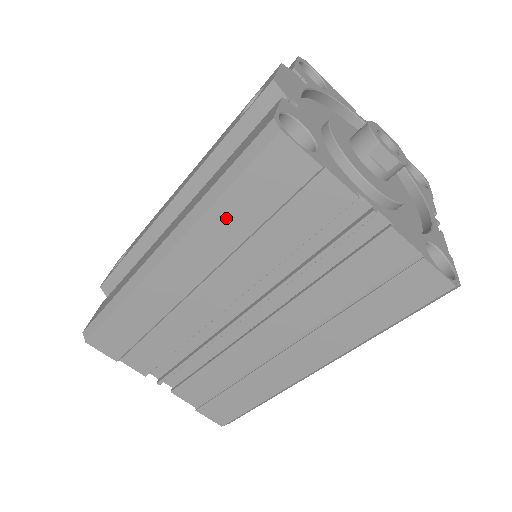
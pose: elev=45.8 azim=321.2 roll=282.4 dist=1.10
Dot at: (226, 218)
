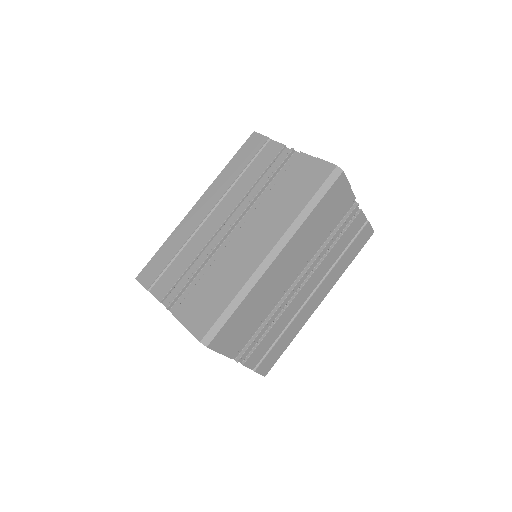
Dot at: (229, 172)
